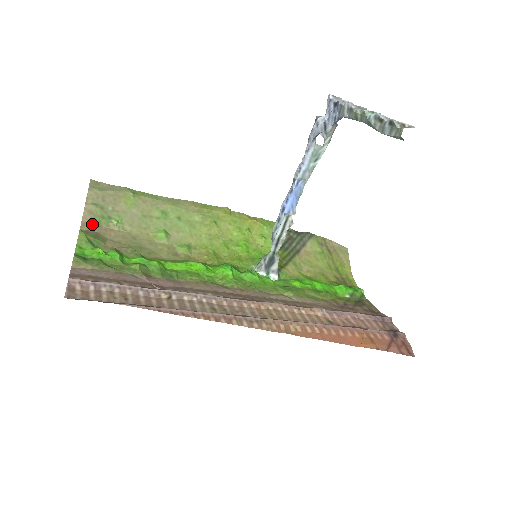
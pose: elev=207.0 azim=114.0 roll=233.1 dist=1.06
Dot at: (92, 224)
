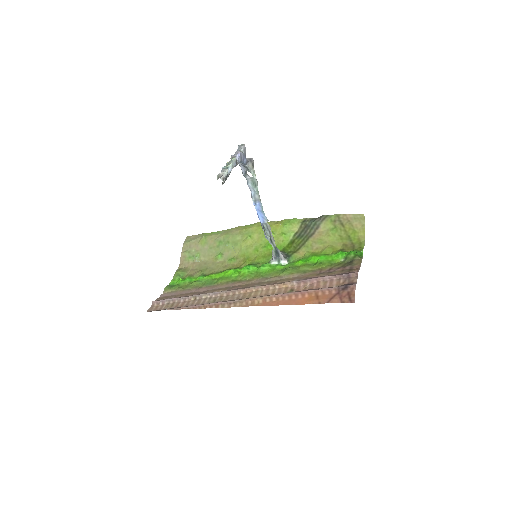
Dot at: (184, 263)
